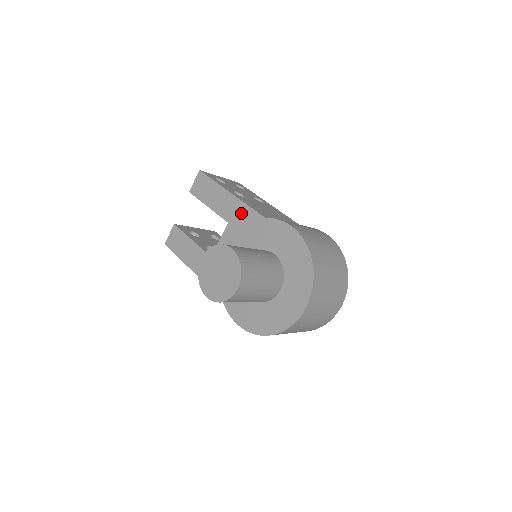
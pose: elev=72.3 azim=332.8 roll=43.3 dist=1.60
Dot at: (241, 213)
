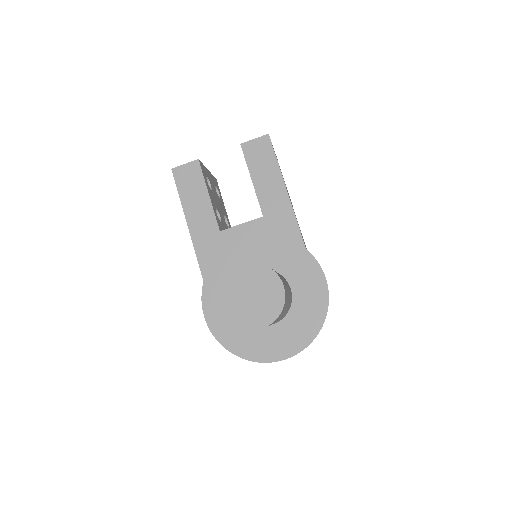
Dot at: (284, 220)
